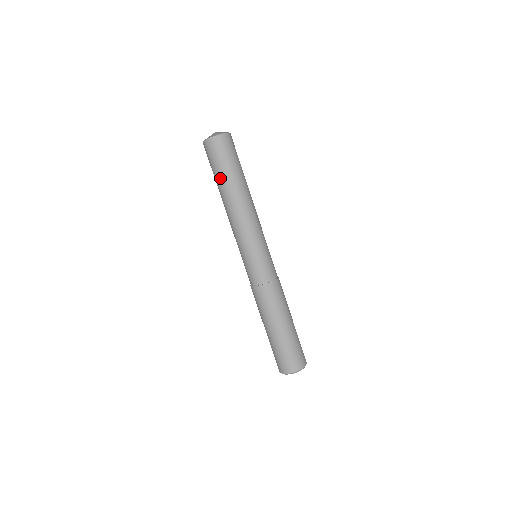
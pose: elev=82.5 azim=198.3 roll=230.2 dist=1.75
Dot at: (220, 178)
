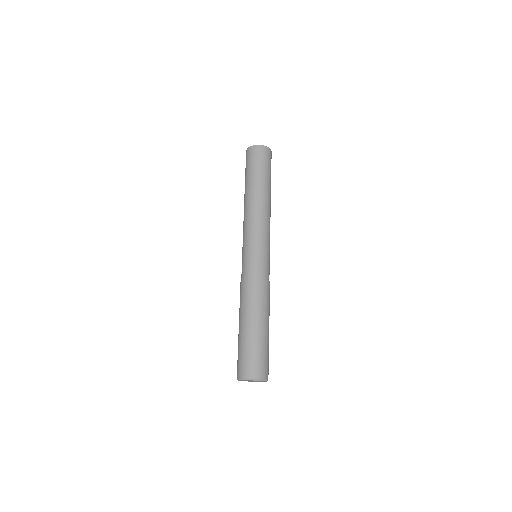
Dot at: (255, 177)
